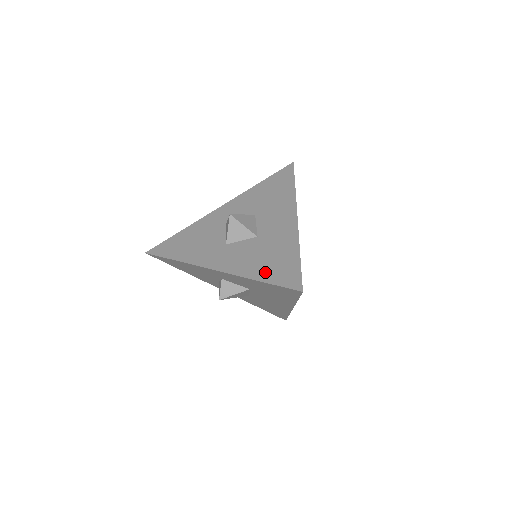
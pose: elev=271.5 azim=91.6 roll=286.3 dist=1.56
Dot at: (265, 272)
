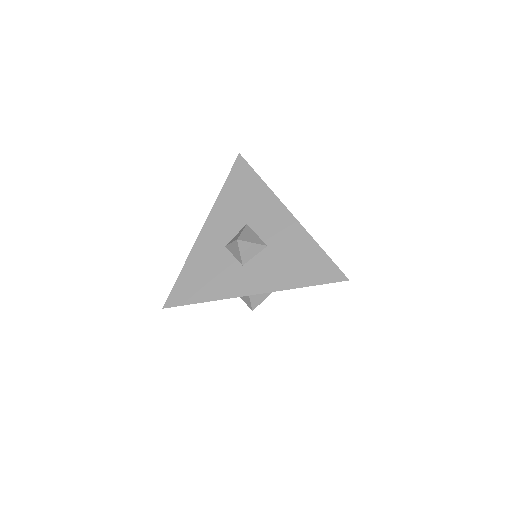
Dot at: (303, 277)
